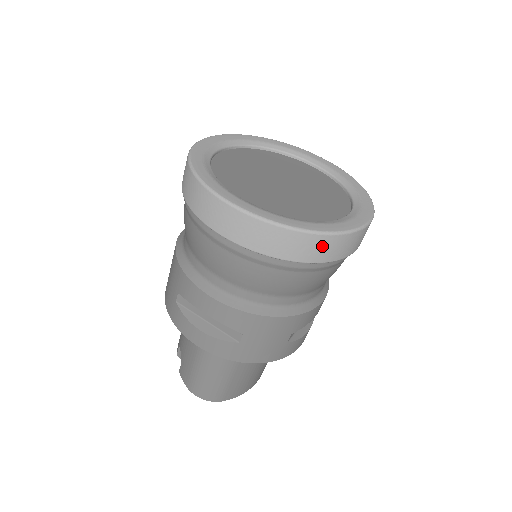
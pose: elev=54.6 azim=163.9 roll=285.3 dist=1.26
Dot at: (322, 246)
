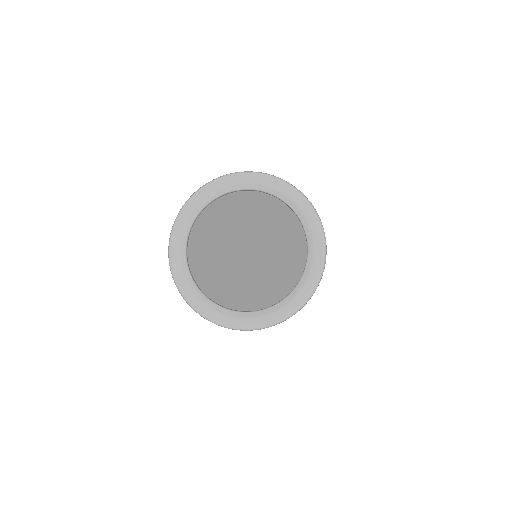
Dot at: occluded
